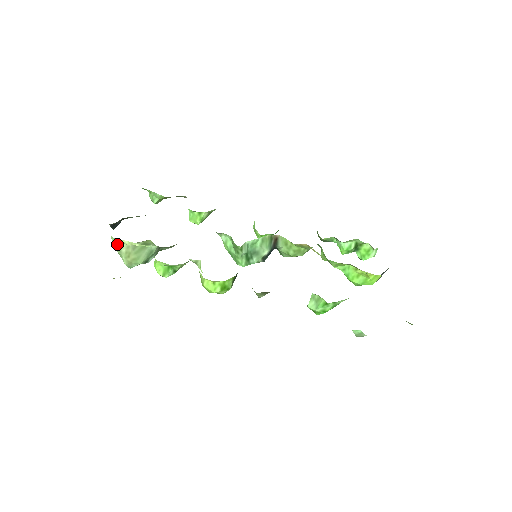
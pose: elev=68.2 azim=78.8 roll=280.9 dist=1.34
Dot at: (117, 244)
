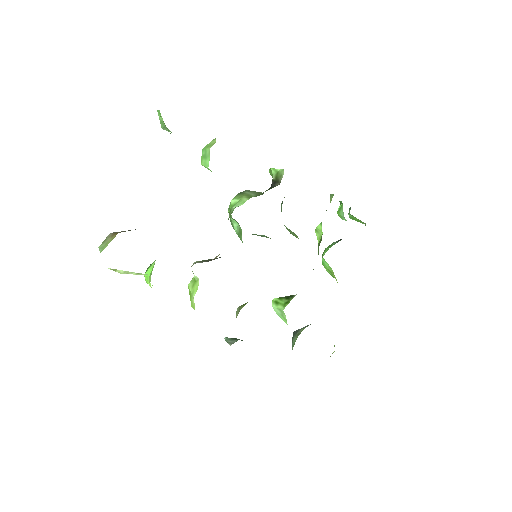
Dot at: occluded
